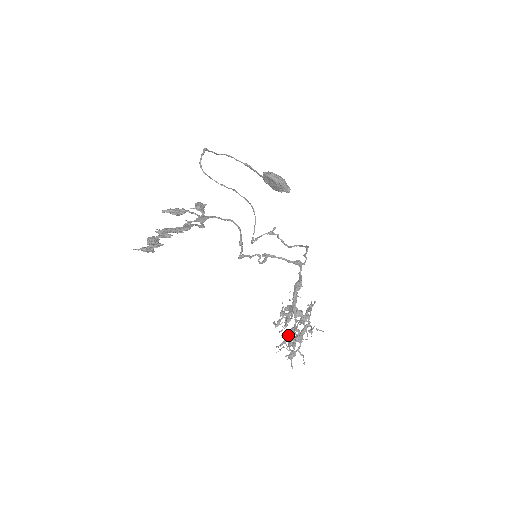
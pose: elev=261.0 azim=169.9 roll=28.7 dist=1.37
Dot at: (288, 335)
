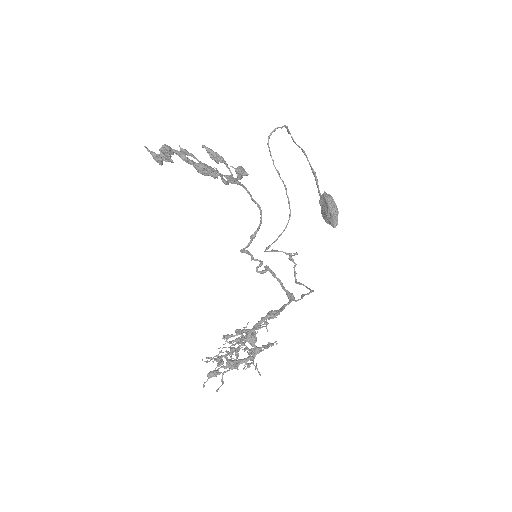
Dot at: occluded
